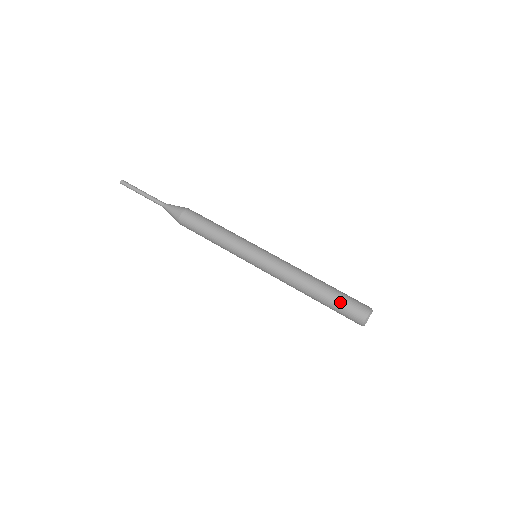
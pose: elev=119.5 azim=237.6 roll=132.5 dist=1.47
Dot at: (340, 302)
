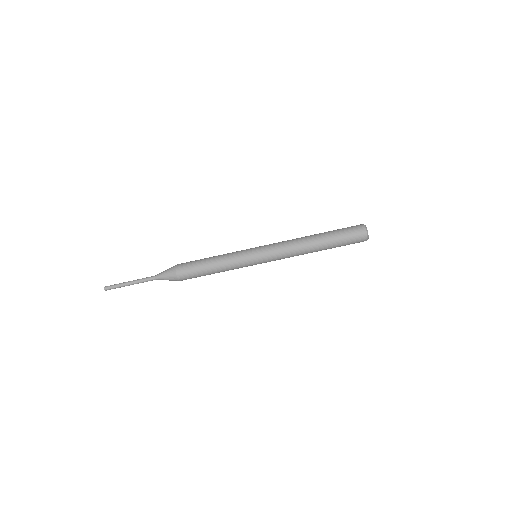
Dot at: (341, 238)
